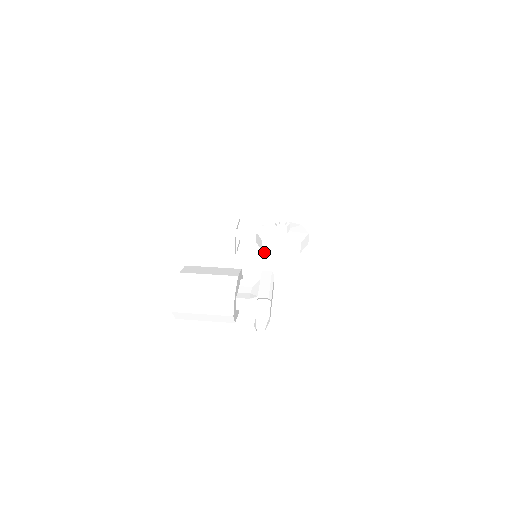
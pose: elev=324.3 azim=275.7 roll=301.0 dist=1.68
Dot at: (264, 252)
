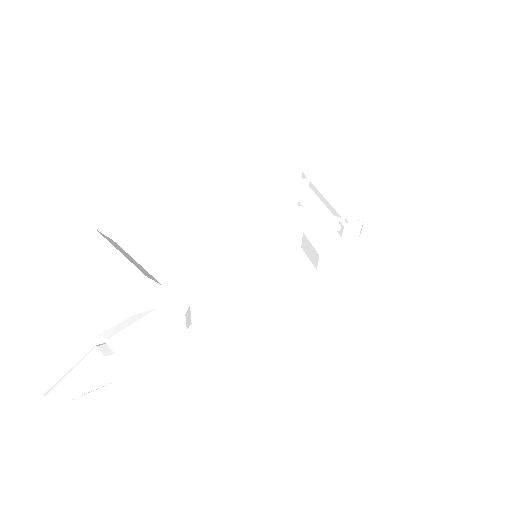
Dot at: occluded
